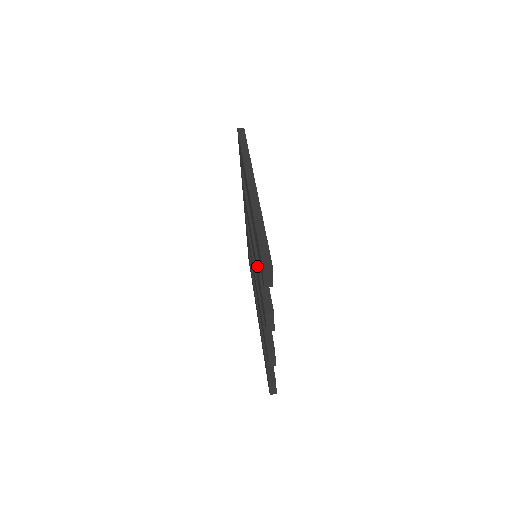
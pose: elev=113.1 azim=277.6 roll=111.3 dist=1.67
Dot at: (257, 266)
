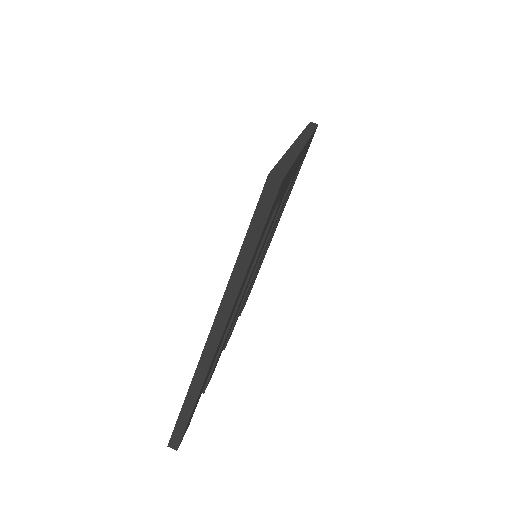
Dot at: occluded
